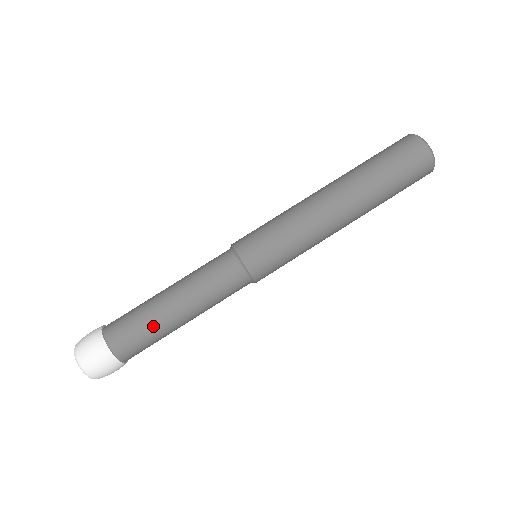
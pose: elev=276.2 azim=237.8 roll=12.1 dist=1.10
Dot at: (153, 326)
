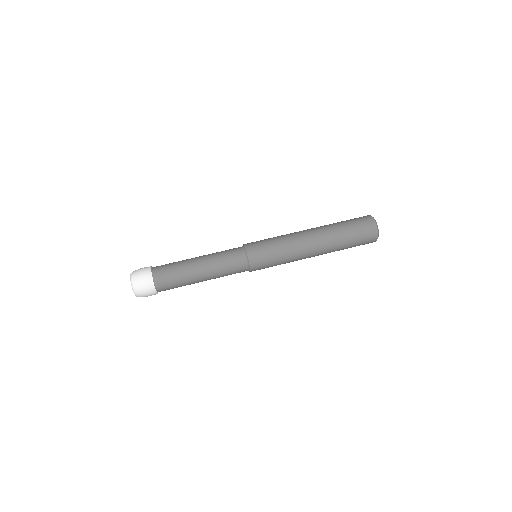
Dot at: (184, 281)
